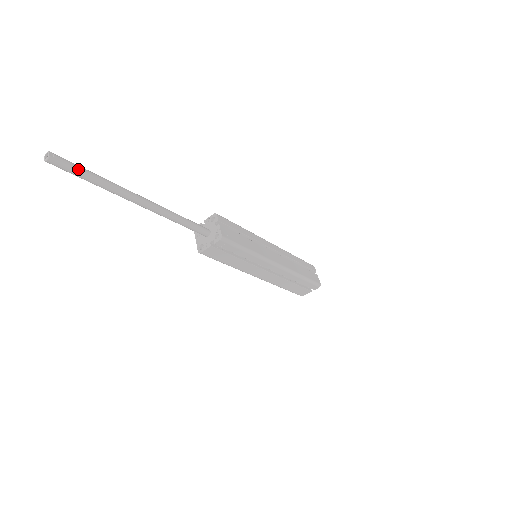
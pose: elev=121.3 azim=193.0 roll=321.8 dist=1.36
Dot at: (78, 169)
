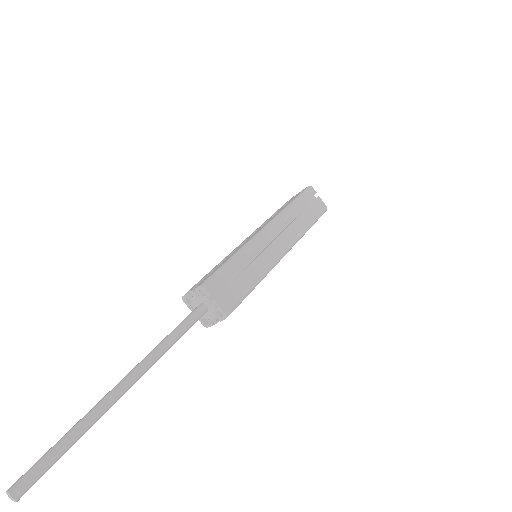
Dot at: (51, 463)
